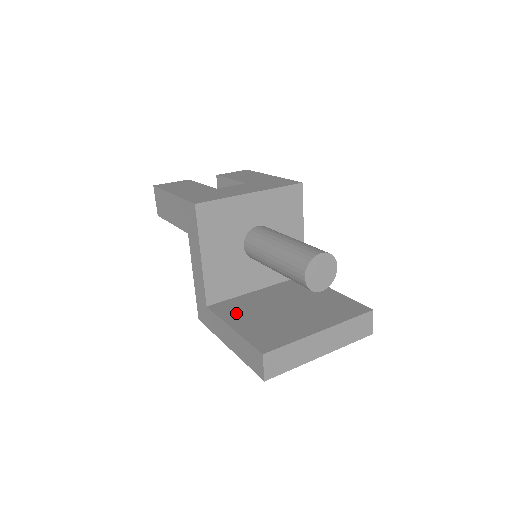
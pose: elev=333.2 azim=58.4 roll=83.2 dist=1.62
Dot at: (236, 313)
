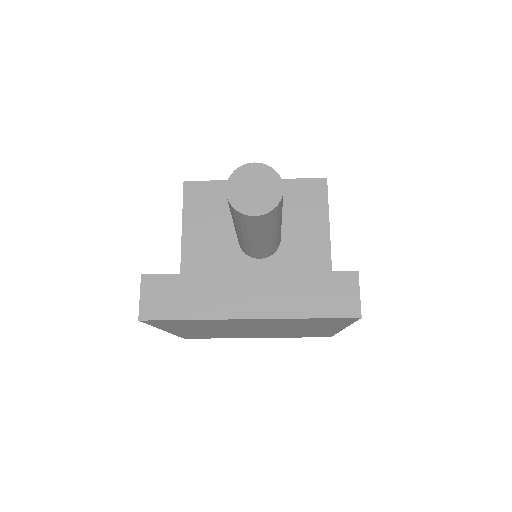
Dot at: occluded
